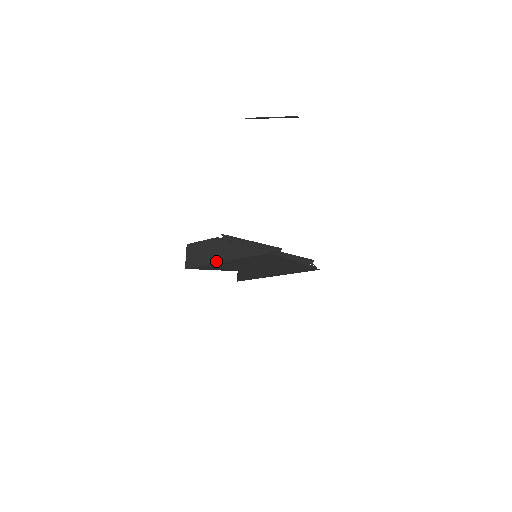
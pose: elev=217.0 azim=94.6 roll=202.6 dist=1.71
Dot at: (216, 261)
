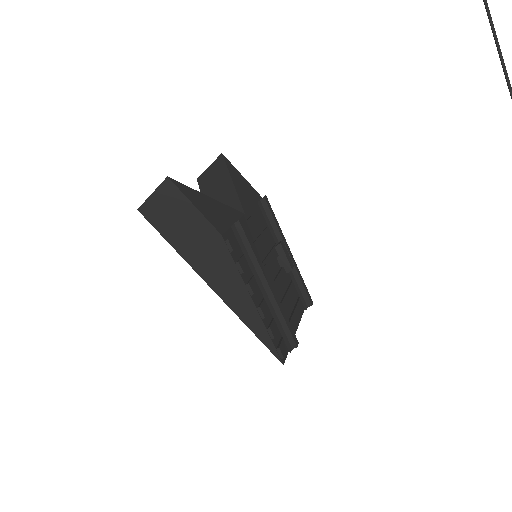
Dot at: (200, 273)
